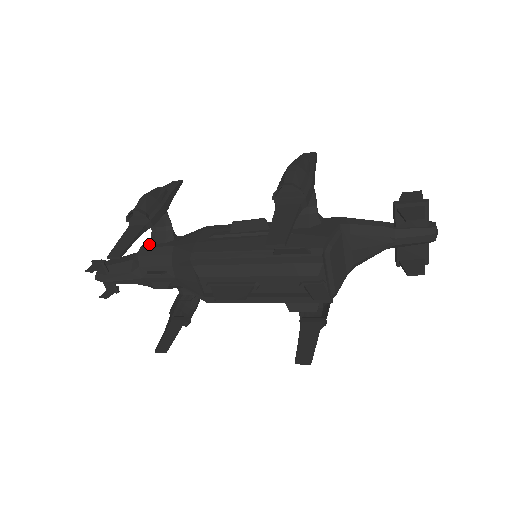
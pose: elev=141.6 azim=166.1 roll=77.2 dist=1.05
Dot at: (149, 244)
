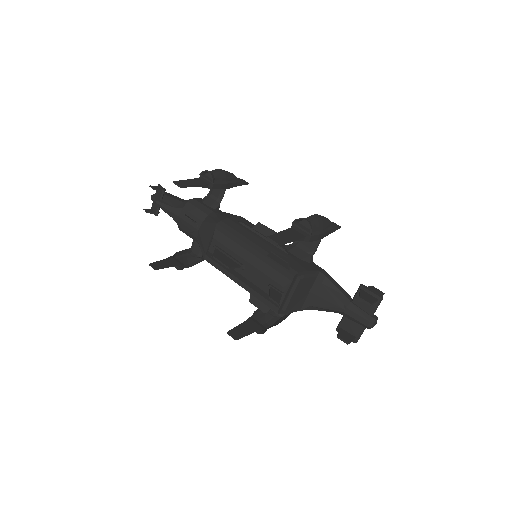
Dot at: (200, 200)
